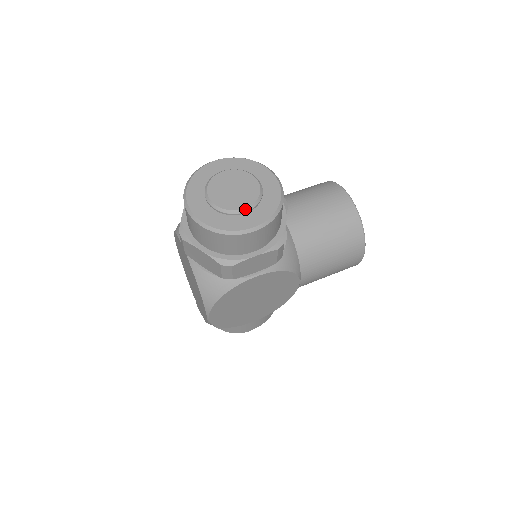
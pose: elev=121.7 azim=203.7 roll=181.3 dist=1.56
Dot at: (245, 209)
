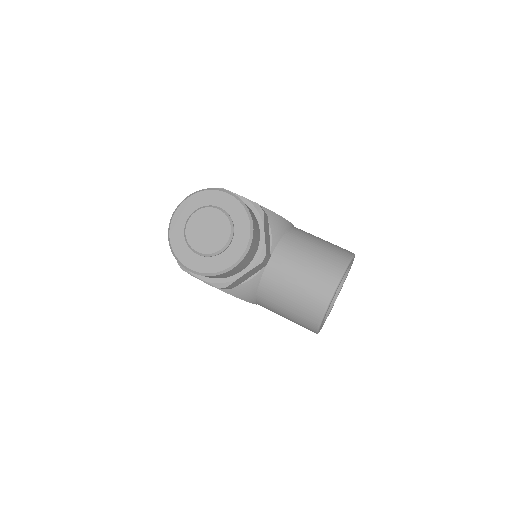
Dot at: (198, 253)
